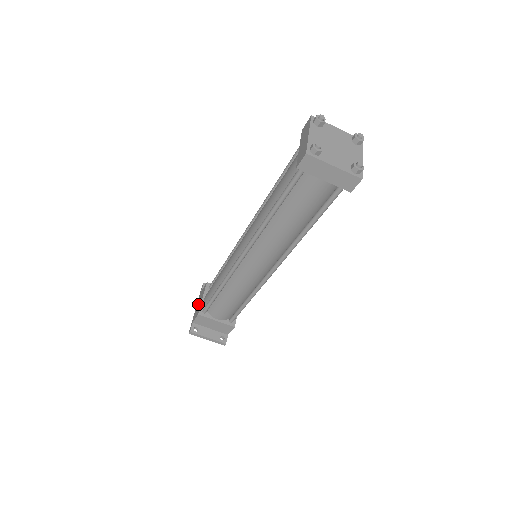
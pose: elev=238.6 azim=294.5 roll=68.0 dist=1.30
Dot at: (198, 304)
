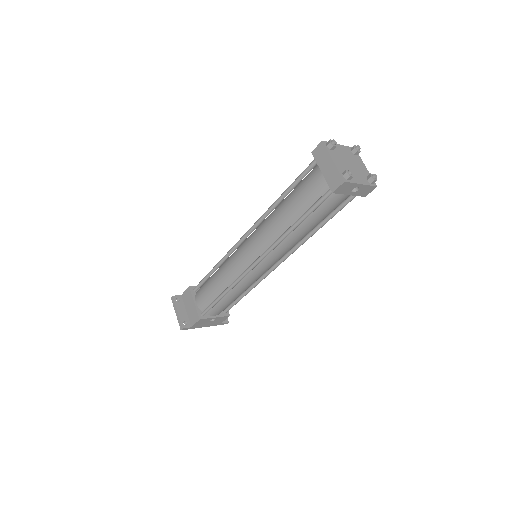
Dot at: occluded
